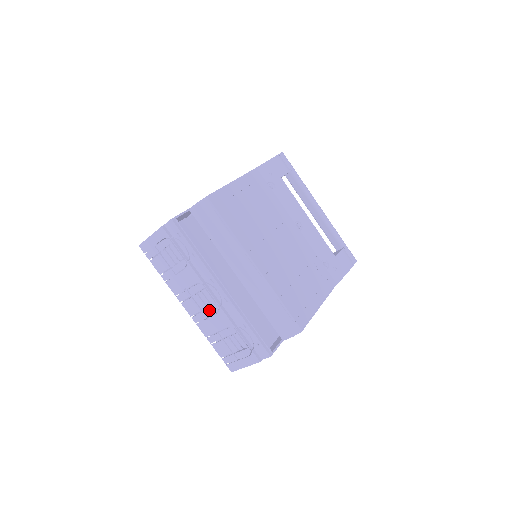
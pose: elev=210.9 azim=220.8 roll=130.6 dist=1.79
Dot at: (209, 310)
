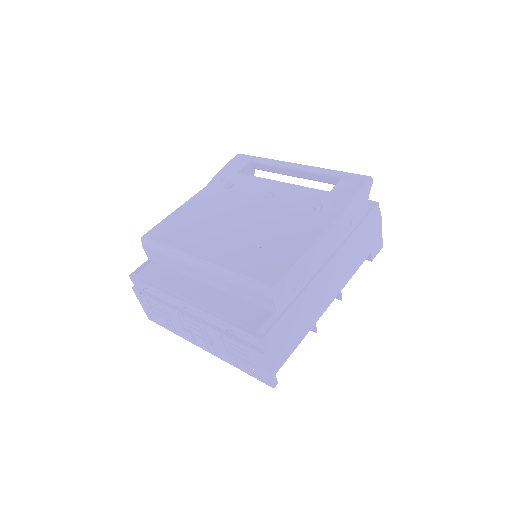
Dot at: (204, 334)
